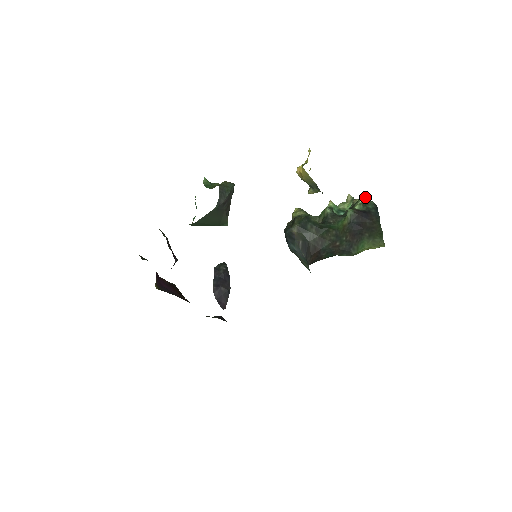
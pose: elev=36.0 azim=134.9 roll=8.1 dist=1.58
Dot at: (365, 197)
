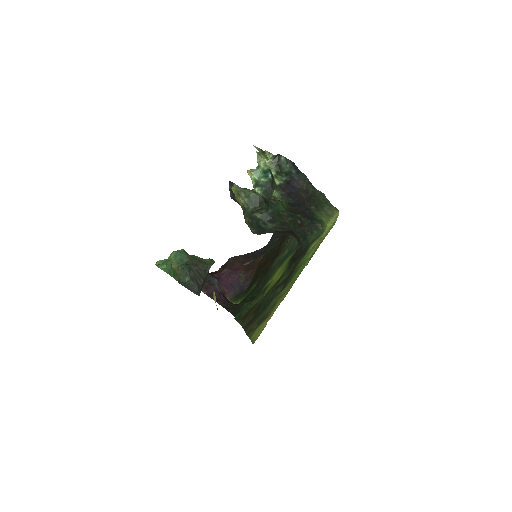
Dot at: (272, 161)
